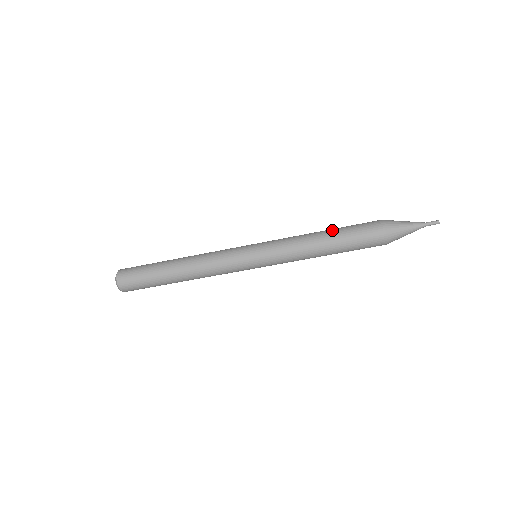
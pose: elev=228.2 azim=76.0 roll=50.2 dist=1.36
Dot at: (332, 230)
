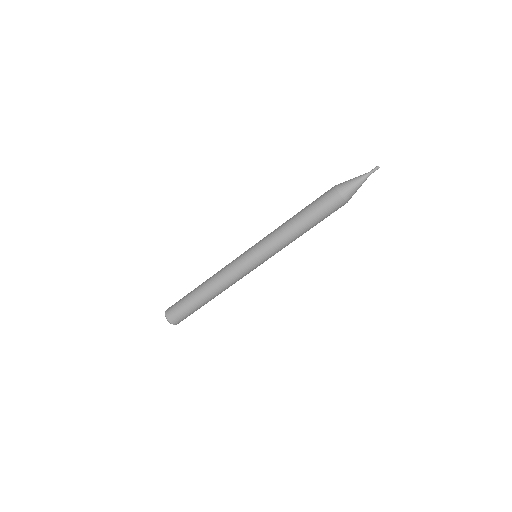
Dot at: (301, 211)
